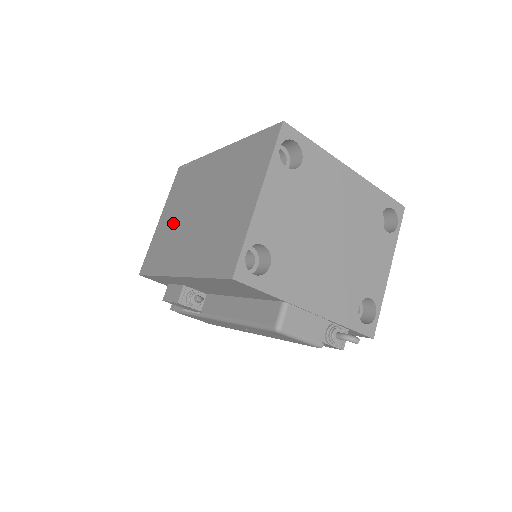
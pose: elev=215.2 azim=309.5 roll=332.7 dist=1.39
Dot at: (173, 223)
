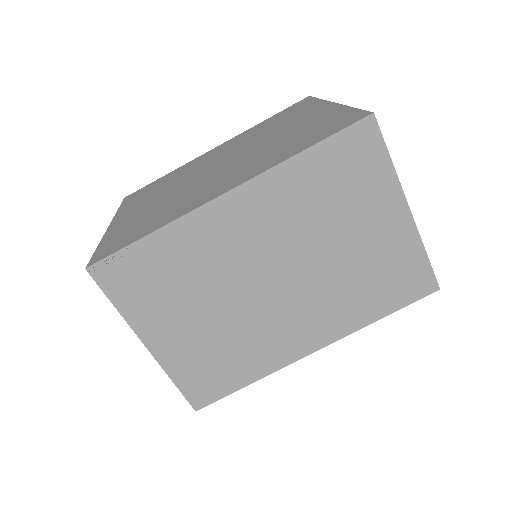
Dot at: (211, 327)
